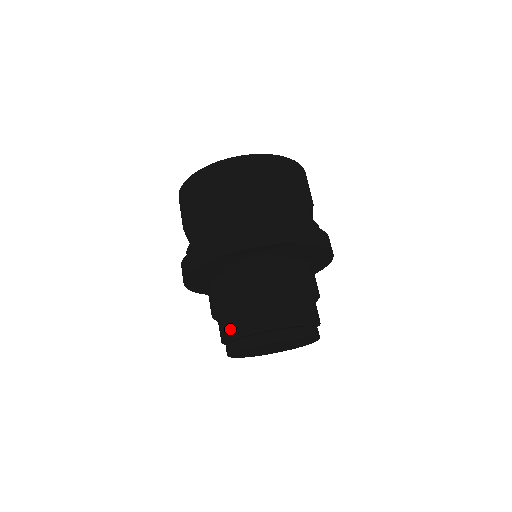
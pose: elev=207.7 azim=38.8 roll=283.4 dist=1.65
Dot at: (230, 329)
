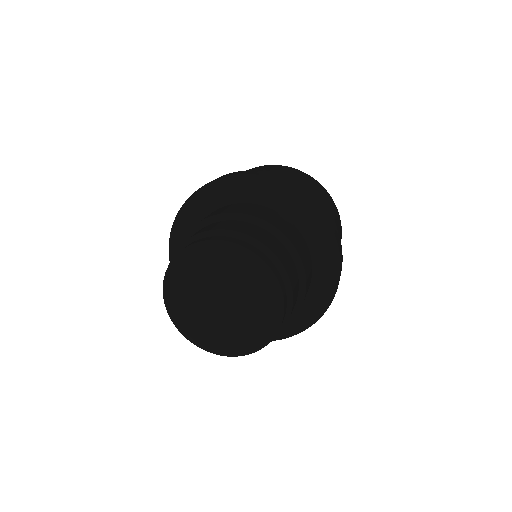
Dot at: (199, 232)
